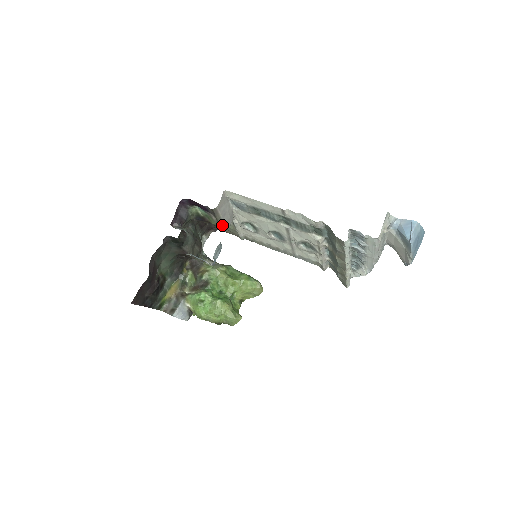
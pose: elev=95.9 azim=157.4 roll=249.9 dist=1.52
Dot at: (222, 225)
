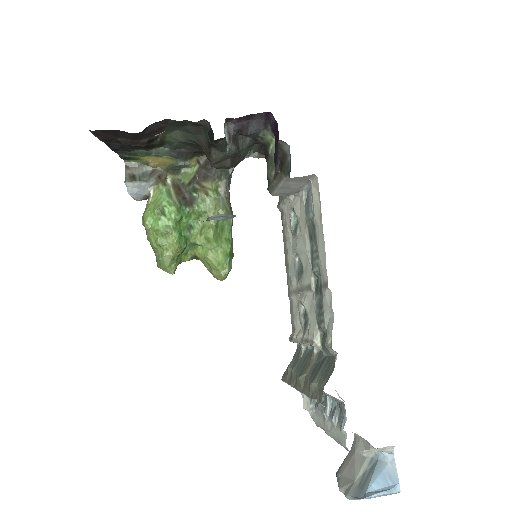
Dot at: (271, 189)
